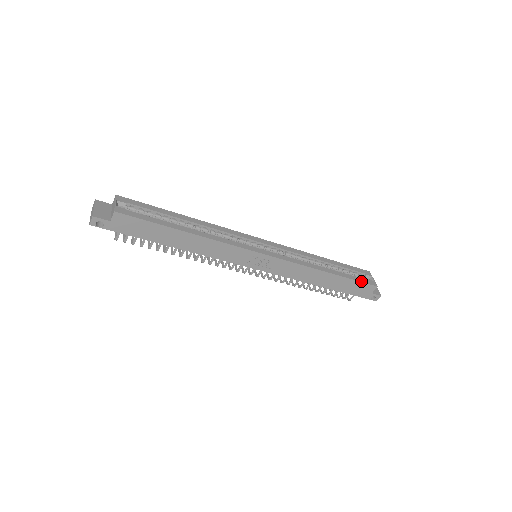
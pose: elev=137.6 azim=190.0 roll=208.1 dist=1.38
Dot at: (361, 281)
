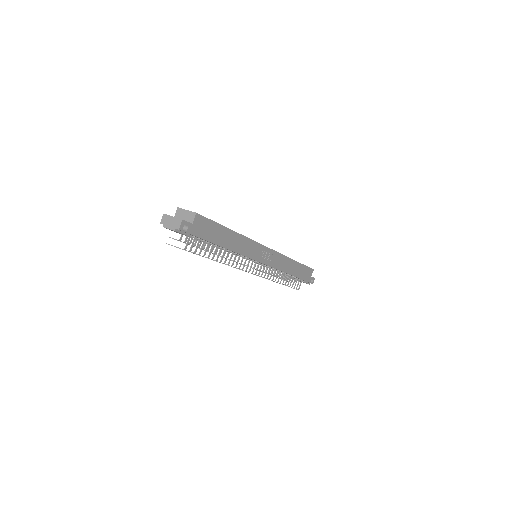
Dot at: (307, 266)
